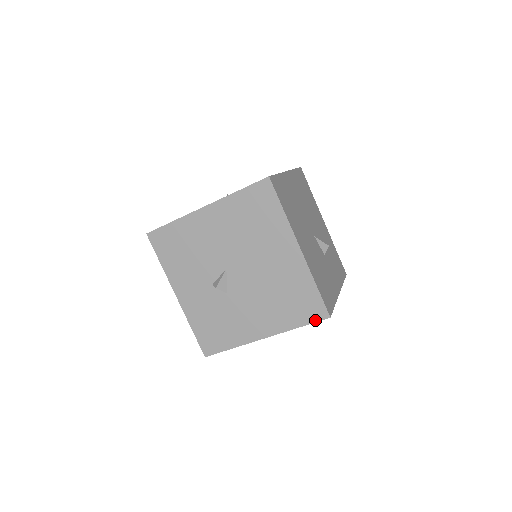
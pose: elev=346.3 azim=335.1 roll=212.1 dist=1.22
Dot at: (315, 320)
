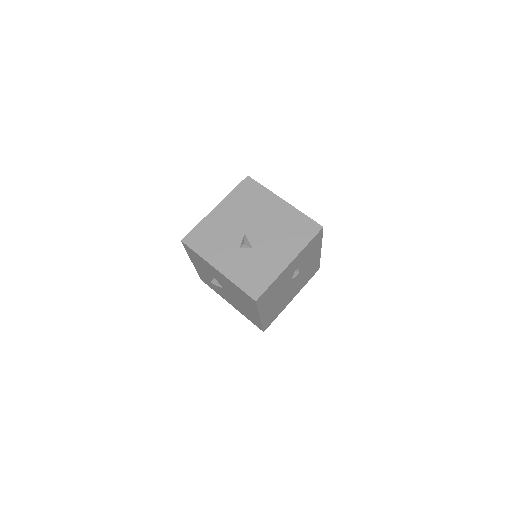
Dot at: (315, 233)
